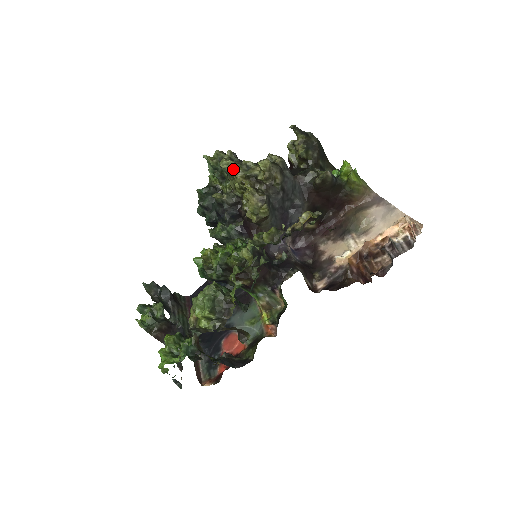
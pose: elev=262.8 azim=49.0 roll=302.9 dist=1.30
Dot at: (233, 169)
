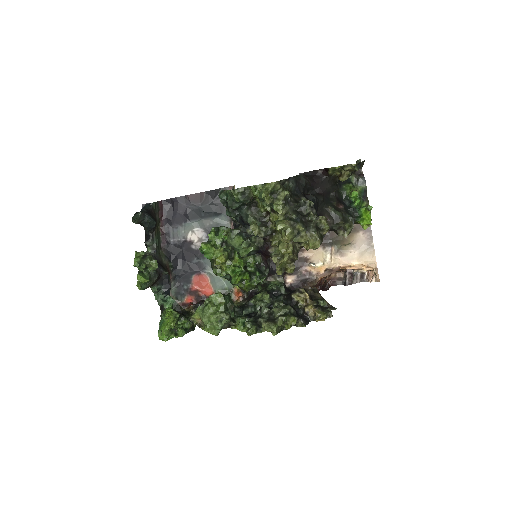
Dot at: (286, 235)
